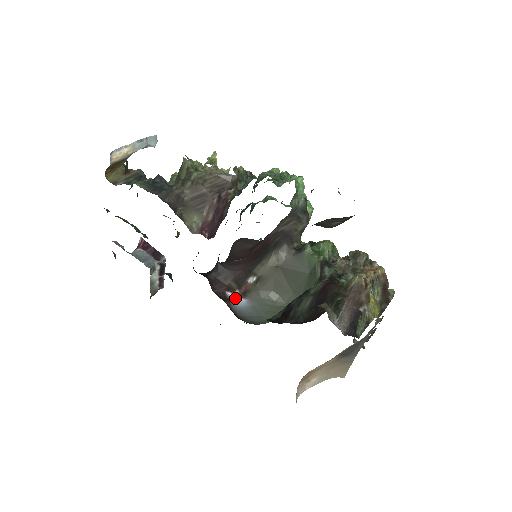
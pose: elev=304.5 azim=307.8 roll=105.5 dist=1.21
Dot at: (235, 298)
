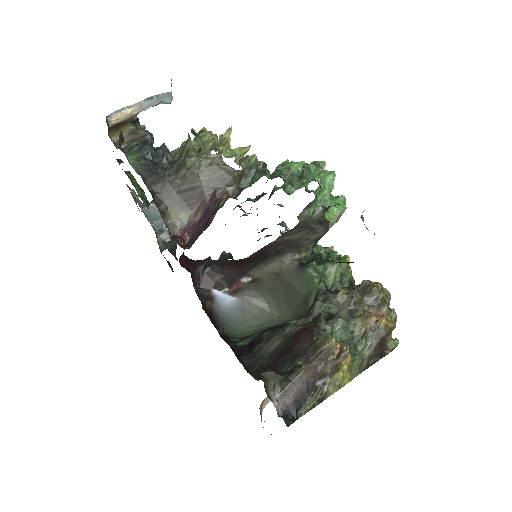
Dot at: (222, 296)
